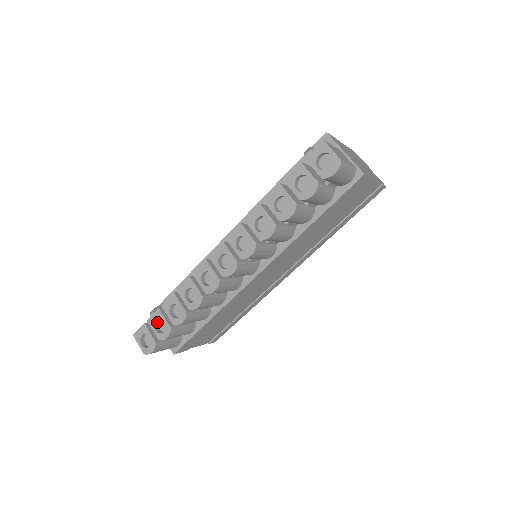
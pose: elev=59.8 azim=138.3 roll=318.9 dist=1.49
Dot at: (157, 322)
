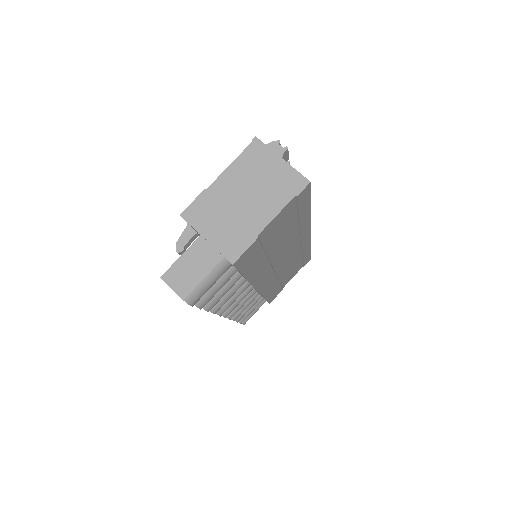
Dot at: occluded
